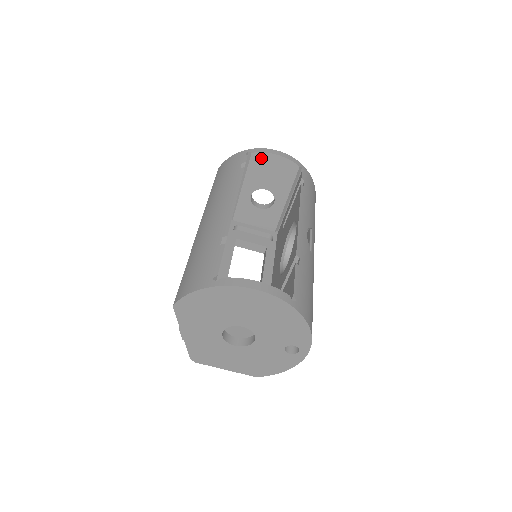
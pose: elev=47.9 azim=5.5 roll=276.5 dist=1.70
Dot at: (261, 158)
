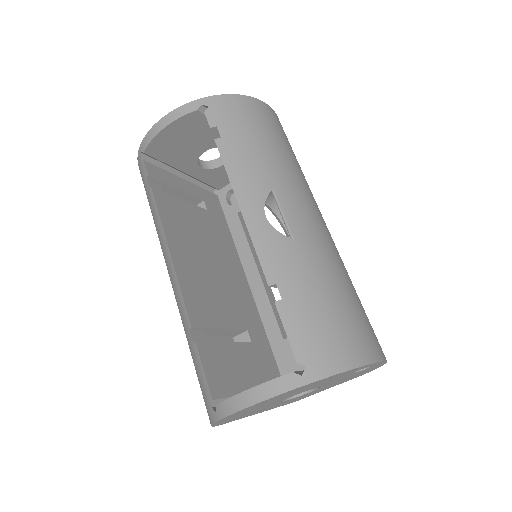
Dot at: (157, 145)
